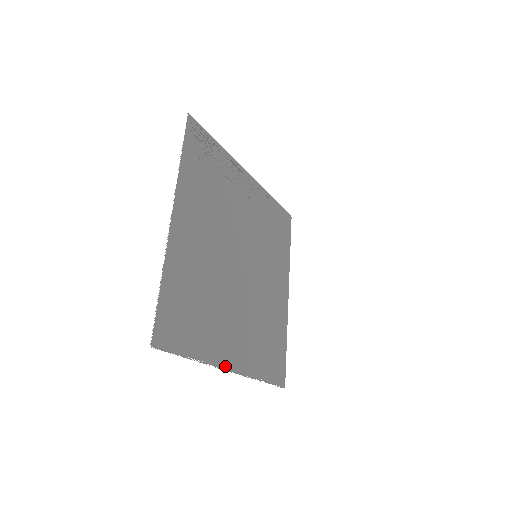
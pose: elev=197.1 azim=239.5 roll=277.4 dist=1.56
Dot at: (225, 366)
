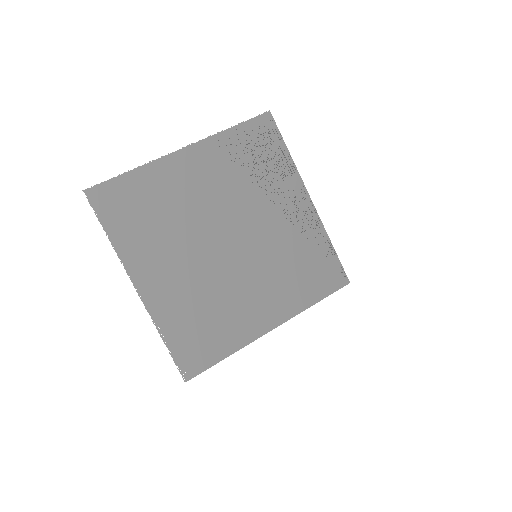
Dot at: (134, 278)
